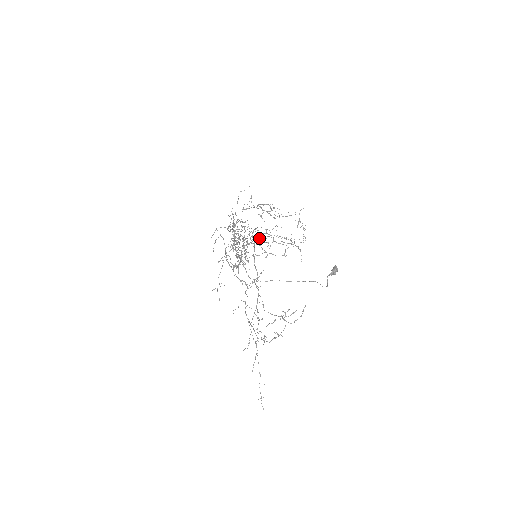
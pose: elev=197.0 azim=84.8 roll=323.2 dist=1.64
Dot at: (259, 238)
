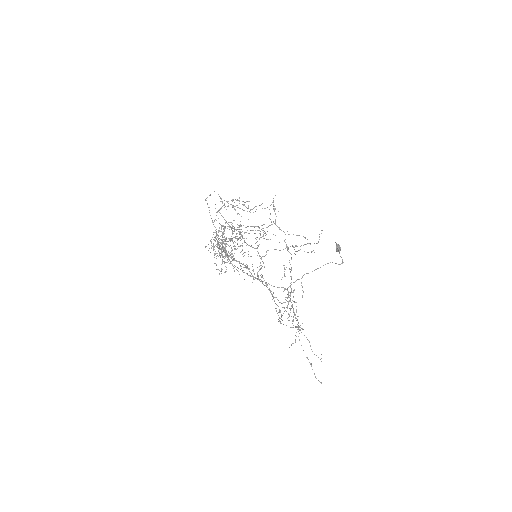
Dot at: occluded
